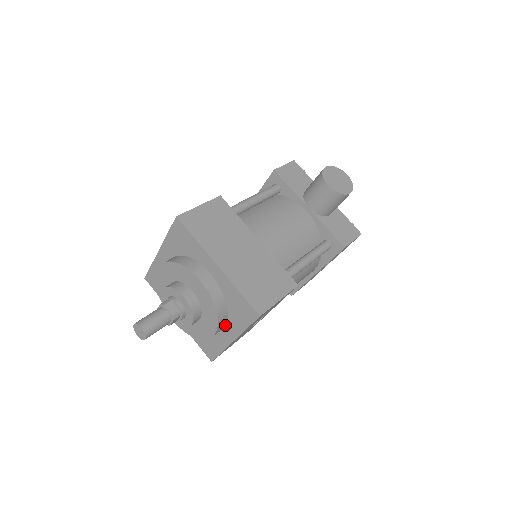
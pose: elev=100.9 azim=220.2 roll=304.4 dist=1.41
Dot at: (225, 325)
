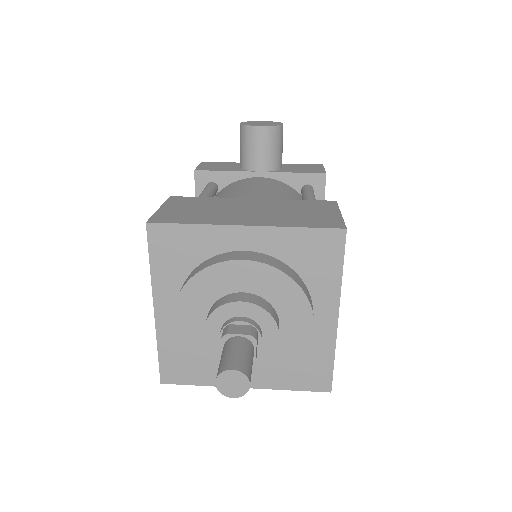
Dot at: (312, 306)
